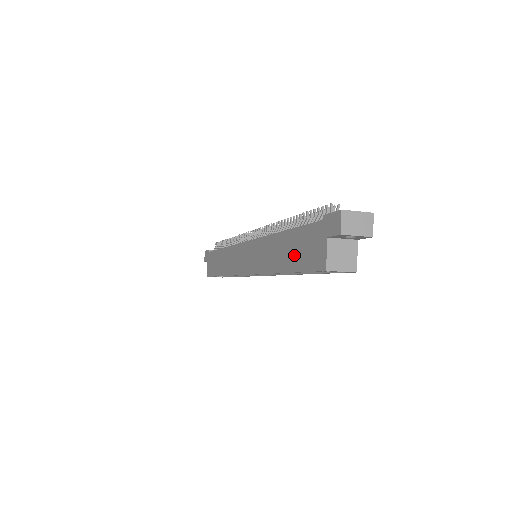
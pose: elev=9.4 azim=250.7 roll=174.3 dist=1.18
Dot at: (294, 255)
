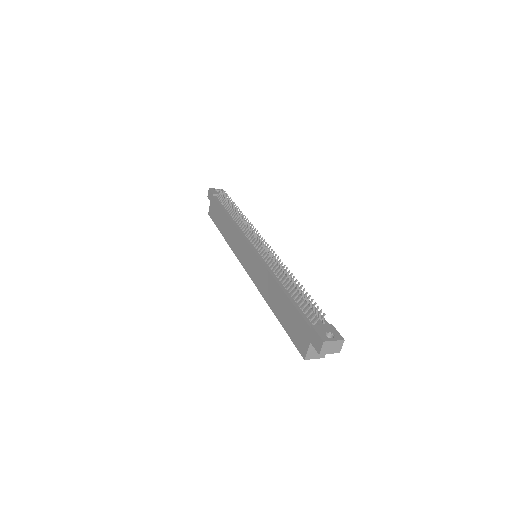
Dot at: (286, 318)
